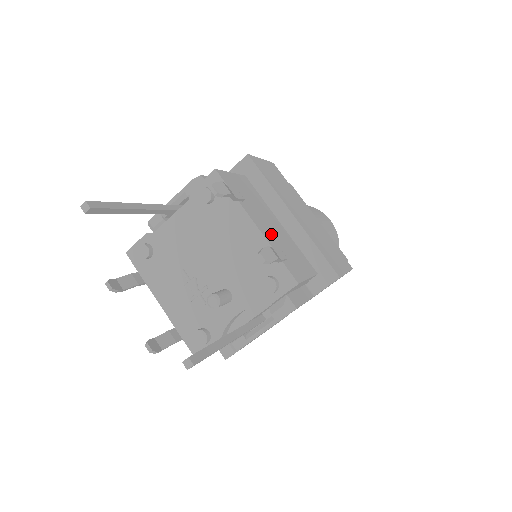
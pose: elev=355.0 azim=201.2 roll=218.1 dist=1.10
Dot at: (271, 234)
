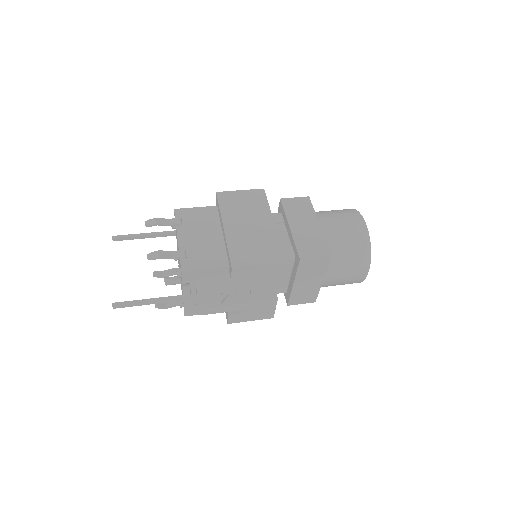
Dot at: (192, 243)
